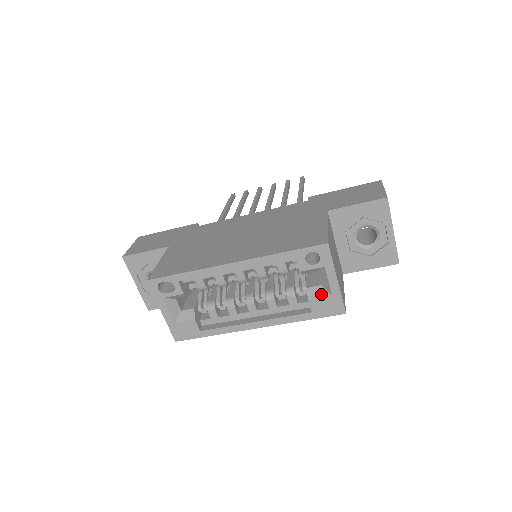
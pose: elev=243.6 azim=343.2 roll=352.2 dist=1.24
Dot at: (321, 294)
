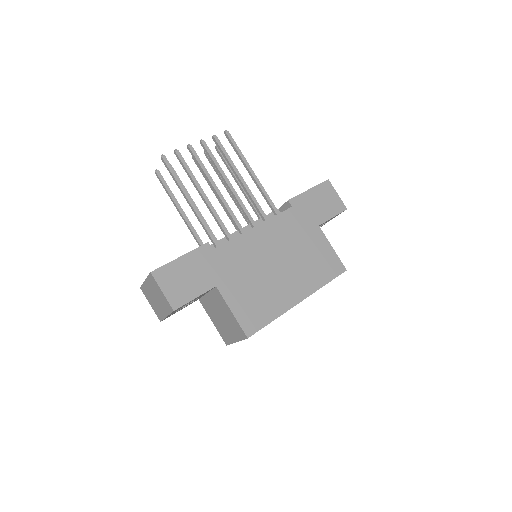
Dot at: occluded
